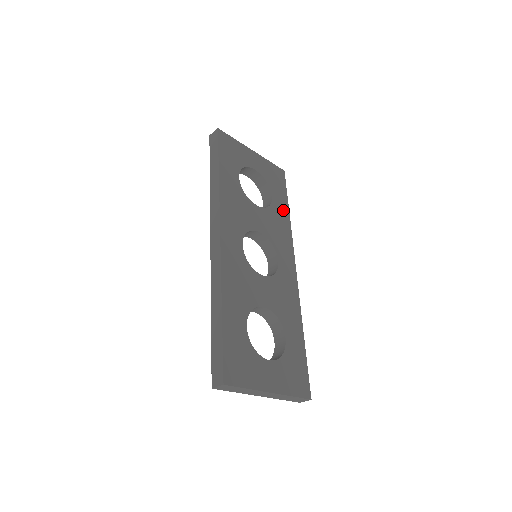
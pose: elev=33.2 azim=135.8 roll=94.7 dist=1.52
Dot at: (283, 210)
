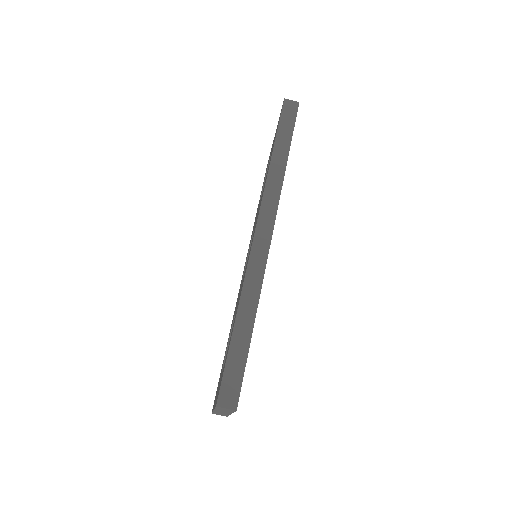
Dot at: occluded
